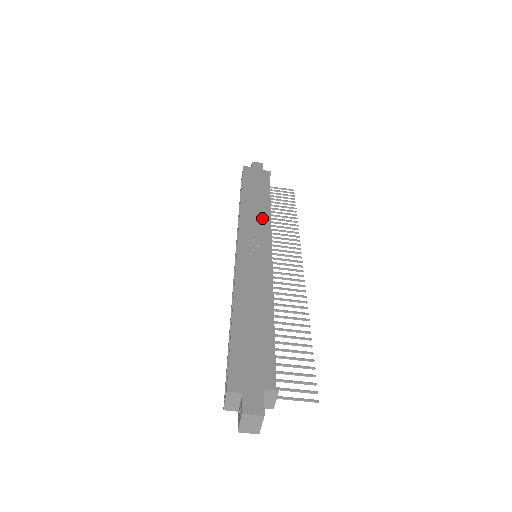
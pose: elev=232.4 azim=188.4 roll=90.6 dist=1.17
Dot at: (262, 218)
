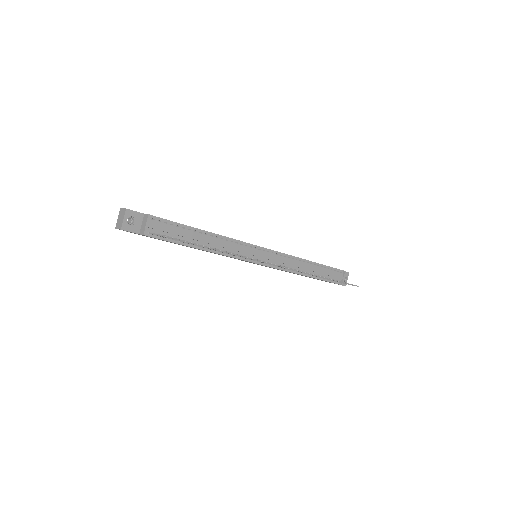
Dot at: occluded
